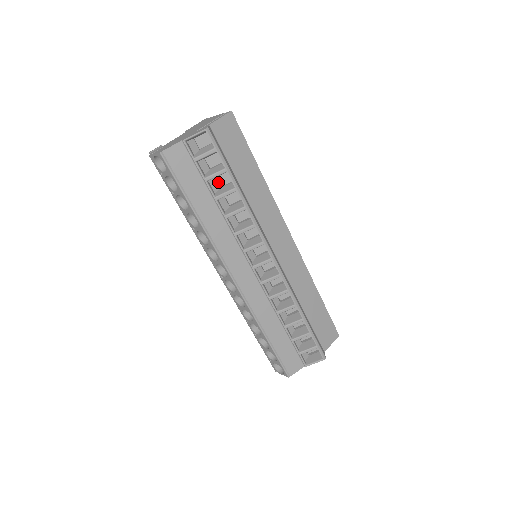
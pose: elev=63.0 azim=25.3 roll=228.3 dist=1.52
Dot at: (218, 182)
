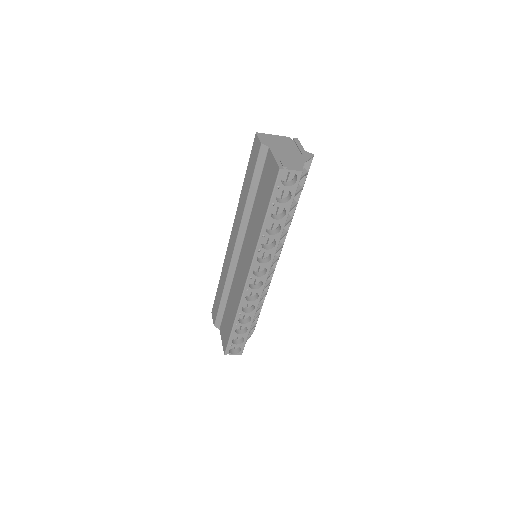
Dot at: occluded
